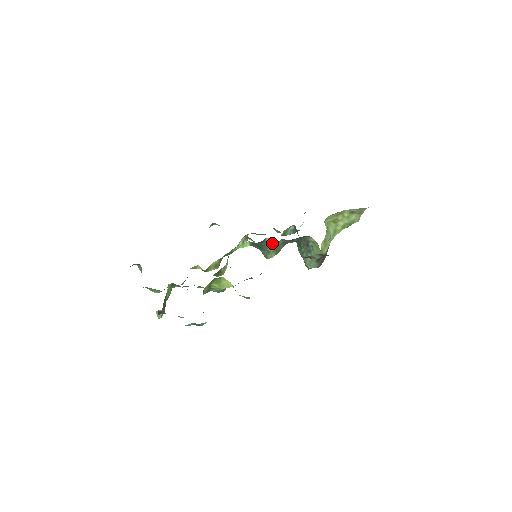
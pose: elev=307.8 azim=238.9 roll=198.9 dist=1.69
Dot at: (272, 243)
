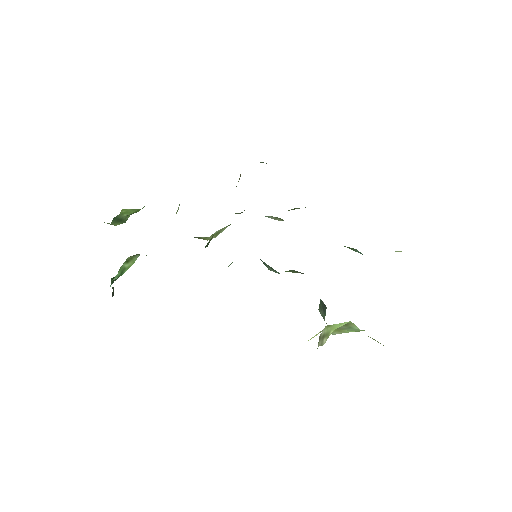
Dot at: (271, 268)
